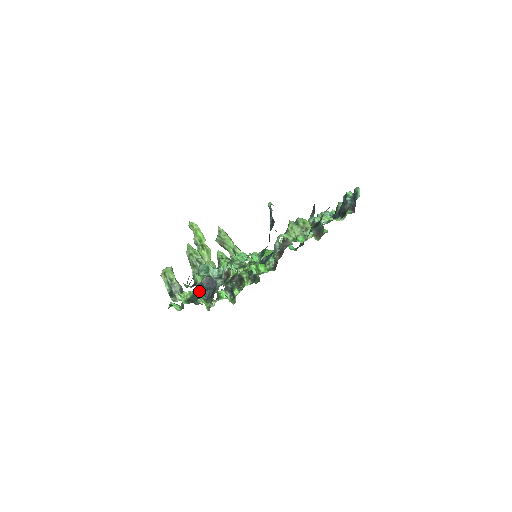
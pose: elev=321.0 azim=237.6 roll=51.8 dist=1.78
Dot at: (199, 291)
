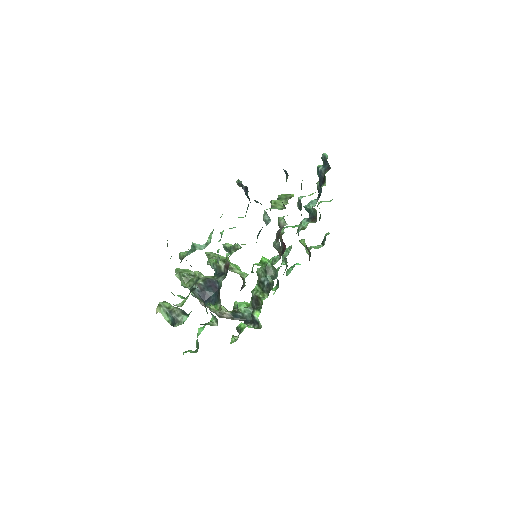
Dot at: occluded
